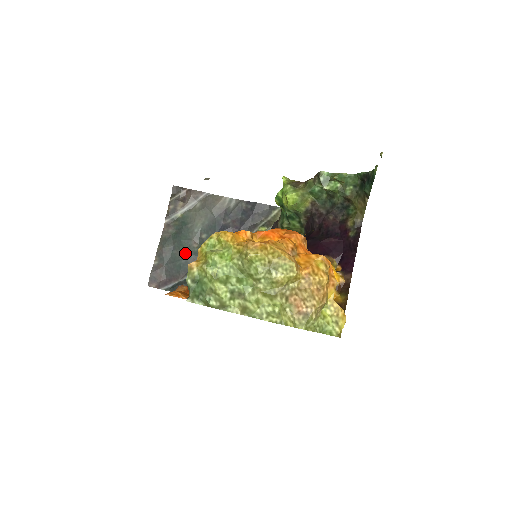
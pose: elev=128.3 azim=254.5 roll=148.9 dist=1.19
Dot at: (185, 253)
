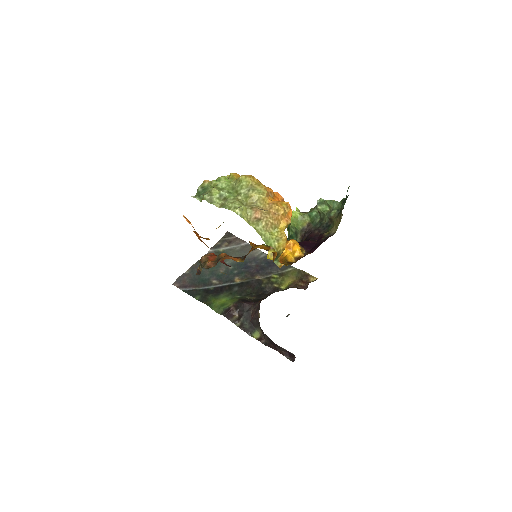
Dot at: (211, 273)
